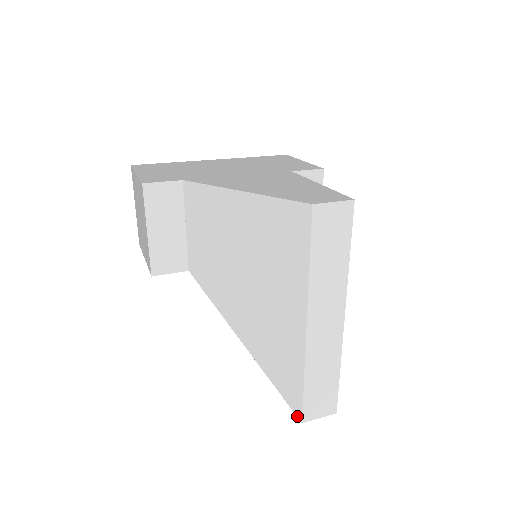
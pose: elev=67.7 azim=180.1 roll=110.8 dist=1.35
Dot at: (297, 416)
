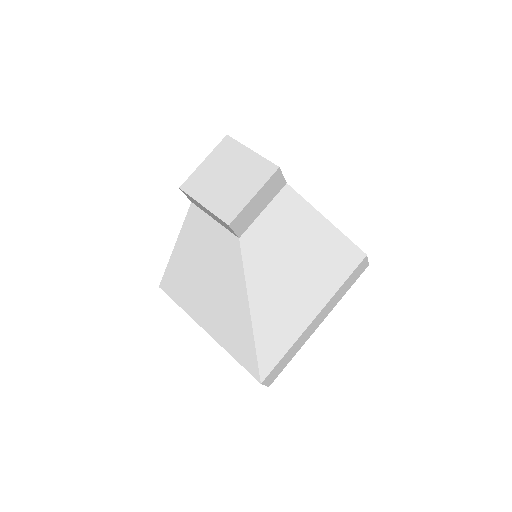
Dot at: (261, 378)
